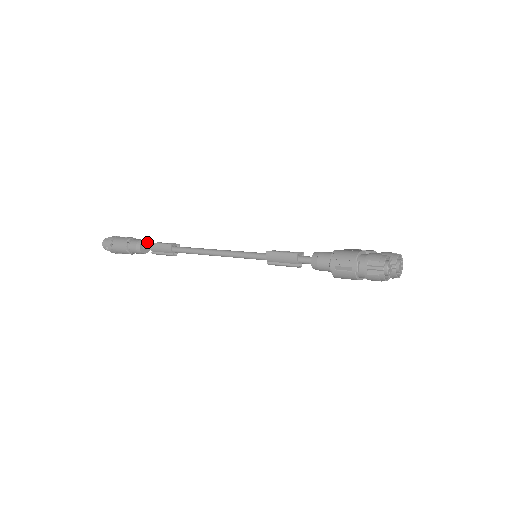
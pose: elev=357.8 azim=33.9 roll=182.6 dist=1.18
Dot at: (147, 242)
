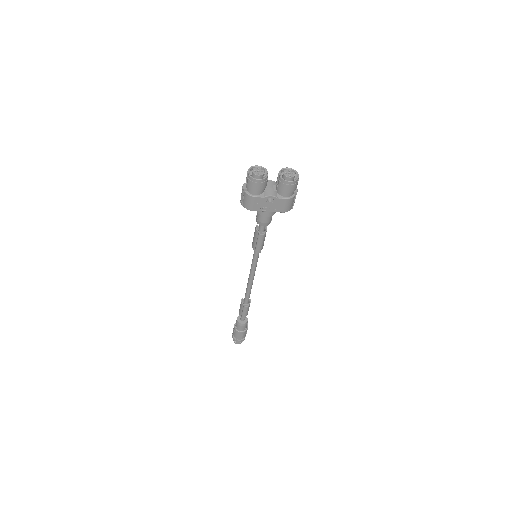
Dot at: occluded
